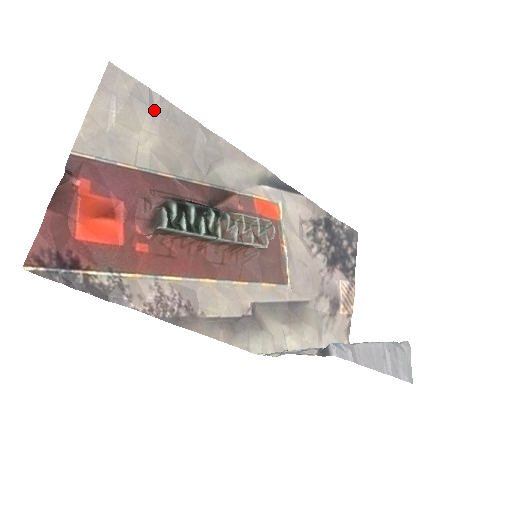
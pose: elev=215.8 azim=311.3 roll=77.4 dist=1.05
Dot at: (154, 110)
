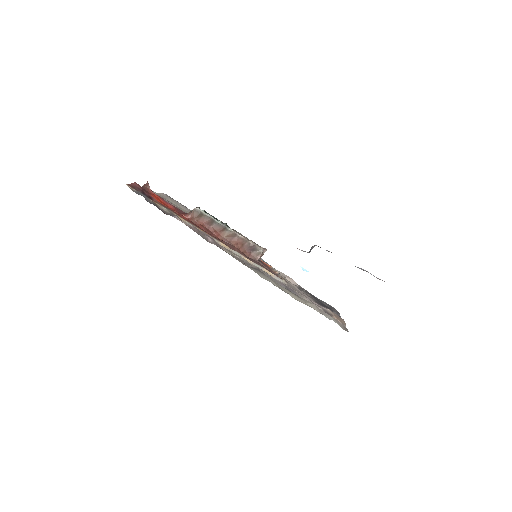
Dot at: (189, 210)
